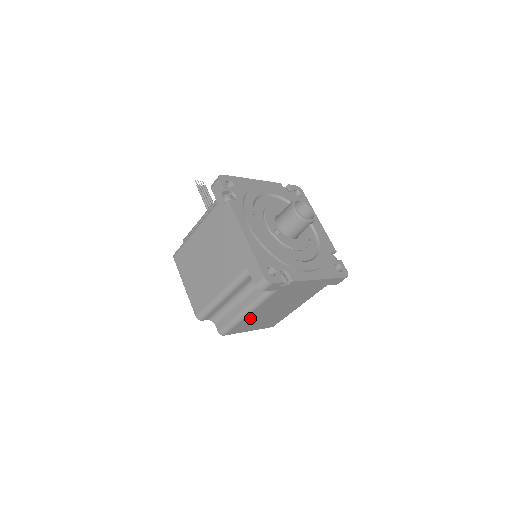
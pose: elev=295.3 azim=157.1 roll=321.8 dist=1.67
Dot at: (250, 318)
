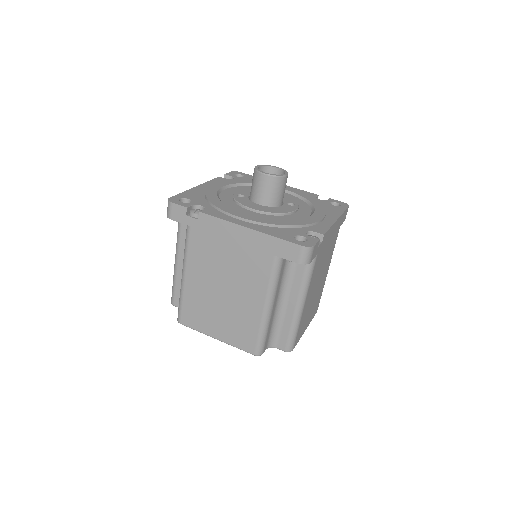
Dot at: (194, 292)
